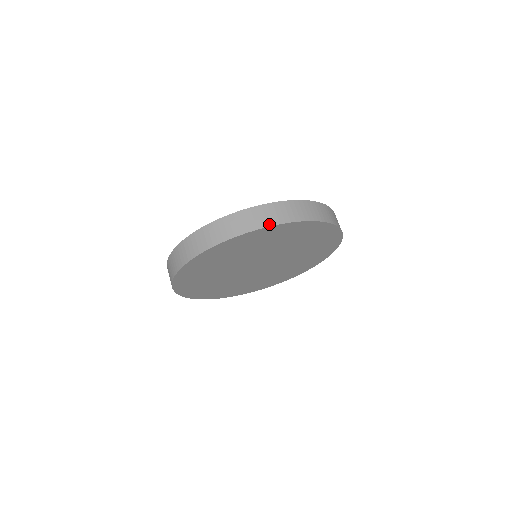
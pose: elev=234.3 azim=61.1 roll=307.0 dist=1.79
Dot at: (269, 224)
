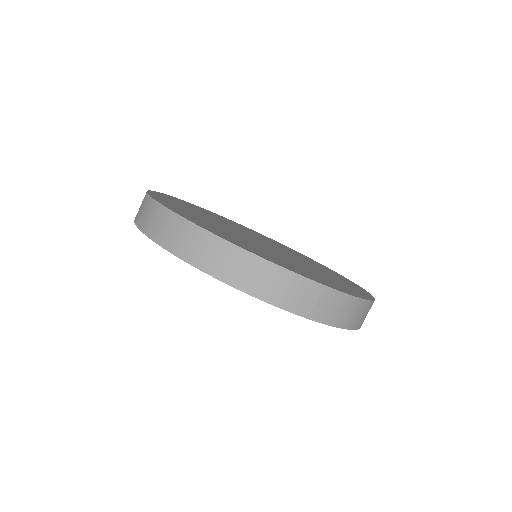
Dot at: (340, 324)
